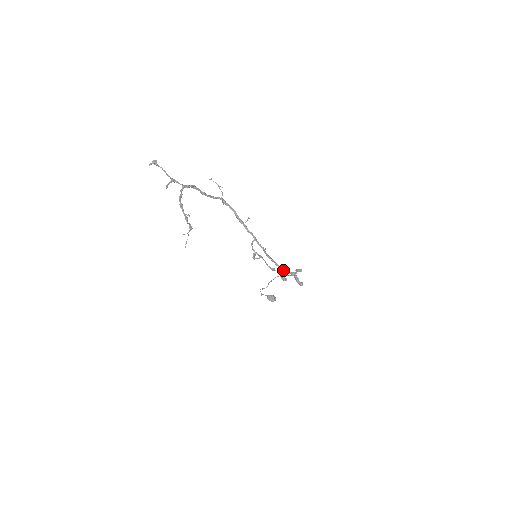
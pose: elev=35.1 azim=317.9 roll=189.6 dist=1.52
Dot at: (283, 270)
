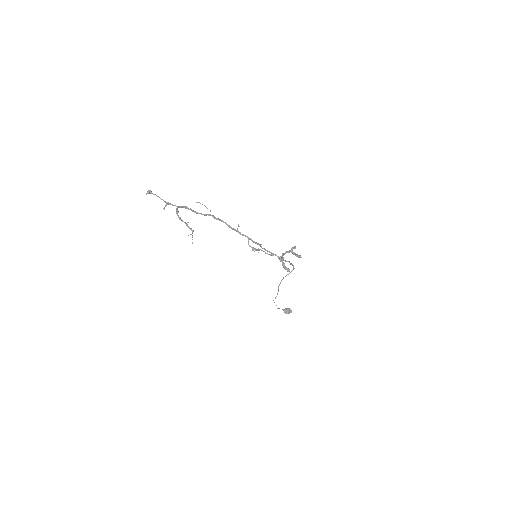
Dot at: occluded
